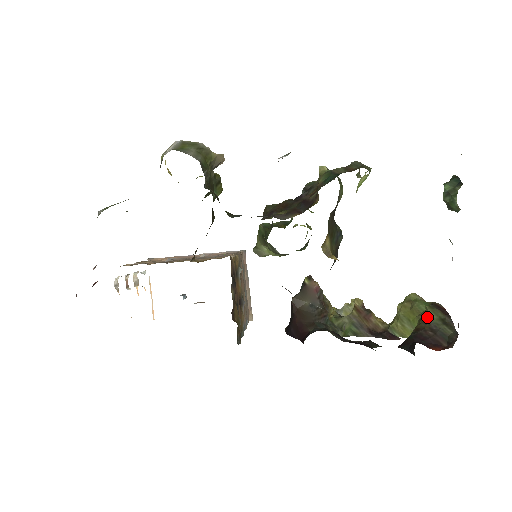
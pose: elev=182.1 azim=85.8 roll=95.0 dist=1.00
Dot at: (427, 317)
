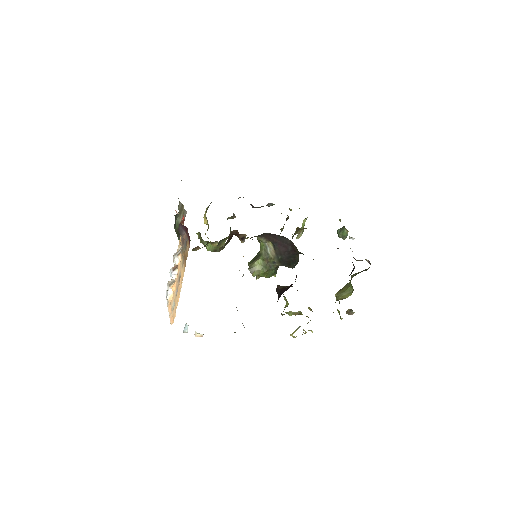
Dot at: occluded
